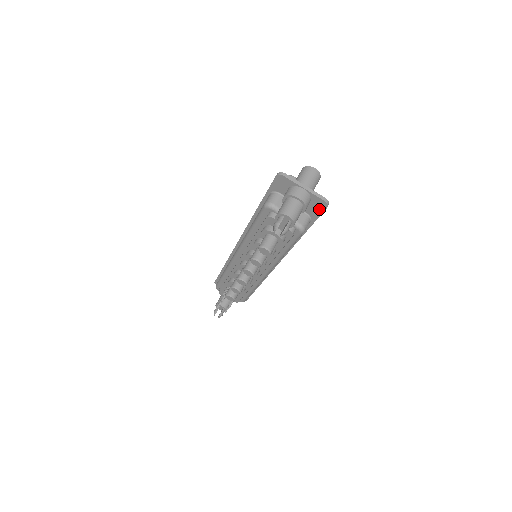
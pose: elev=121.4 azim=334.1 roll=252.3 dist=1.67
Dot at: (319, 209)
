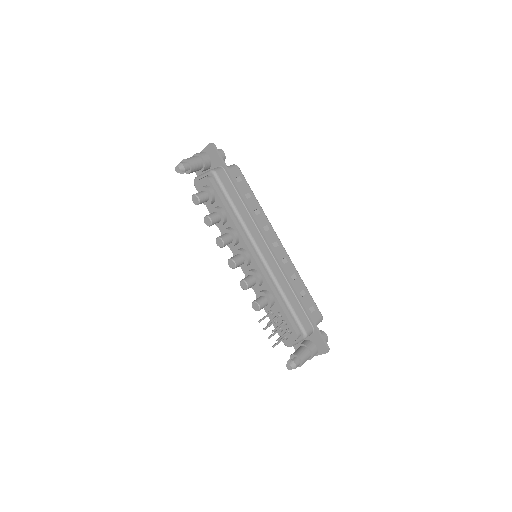
Dot at: (215, 154)
